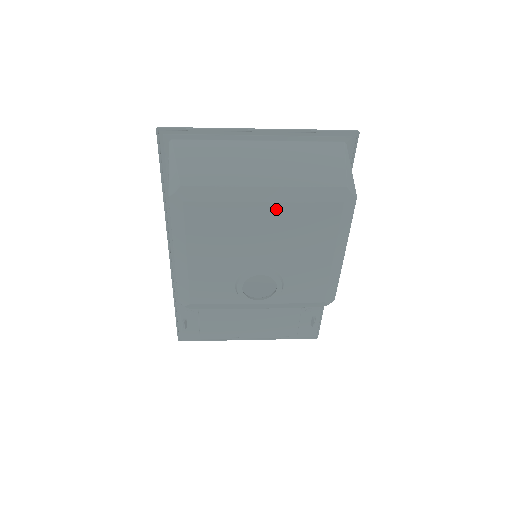
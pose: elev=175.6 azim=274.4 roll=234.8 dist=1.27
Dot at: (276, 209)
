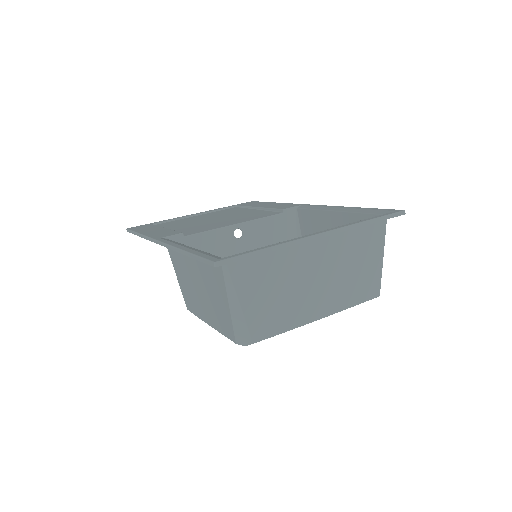
Dot at: occluded
